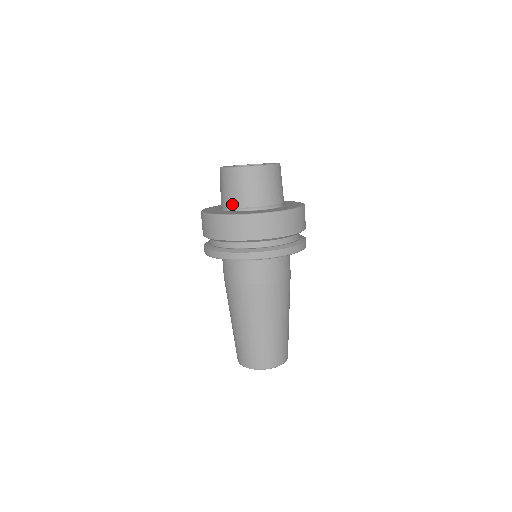
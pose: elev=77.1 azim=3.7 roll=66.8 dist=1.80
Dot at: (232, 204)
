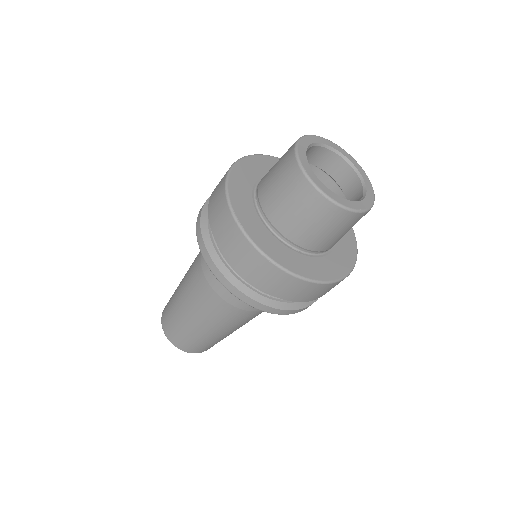
Dot at: (297, 240)
